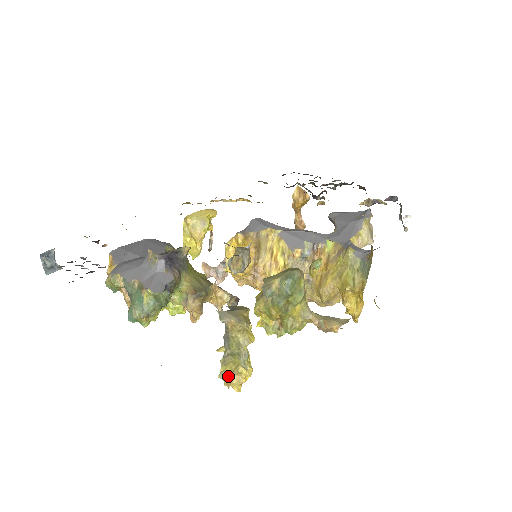
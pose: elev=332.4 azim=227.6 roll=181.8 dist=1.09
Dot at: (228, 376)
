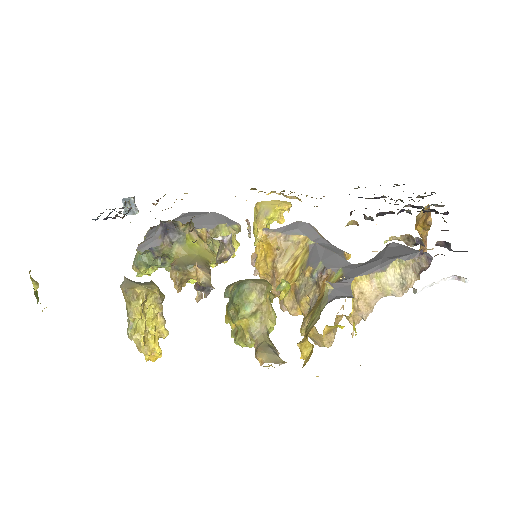
Dot at: (137, 341)
